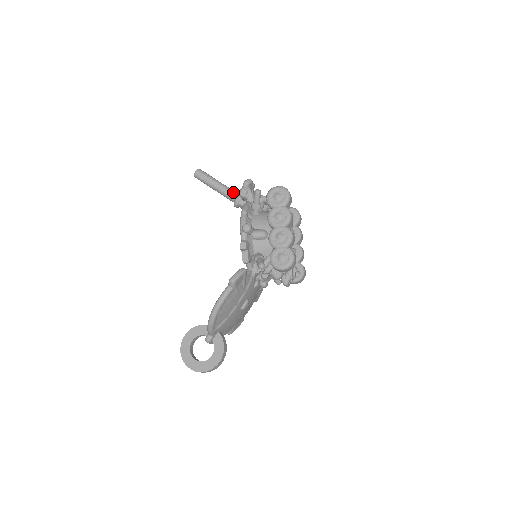
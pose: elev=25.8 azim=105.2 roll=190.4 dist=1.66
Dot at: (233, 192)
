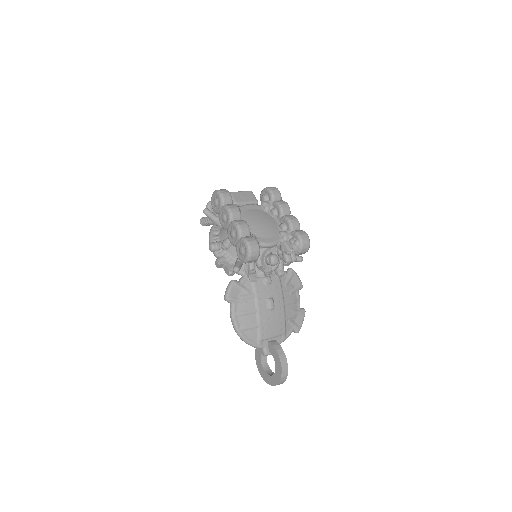
Dot at: occluded
